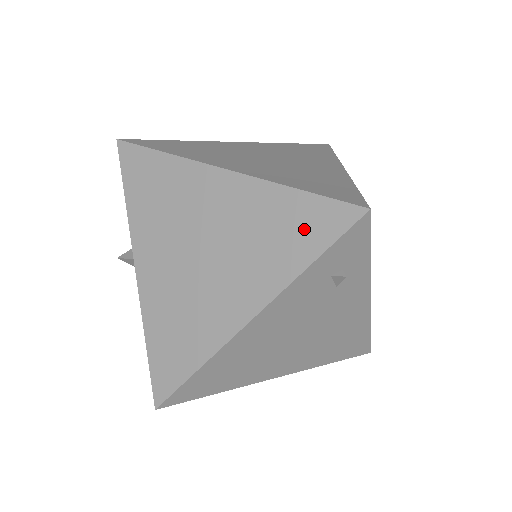
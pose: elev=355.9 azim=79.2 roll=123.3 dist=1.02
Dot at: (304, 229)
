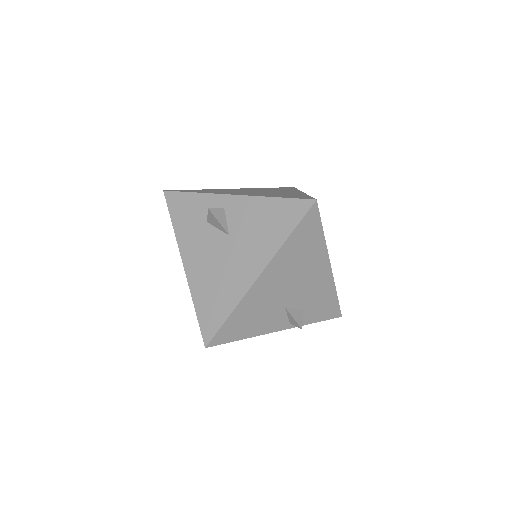
Dot at: (284, 188)
